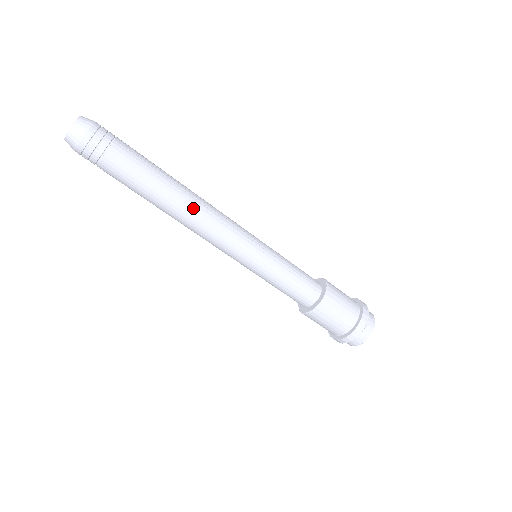
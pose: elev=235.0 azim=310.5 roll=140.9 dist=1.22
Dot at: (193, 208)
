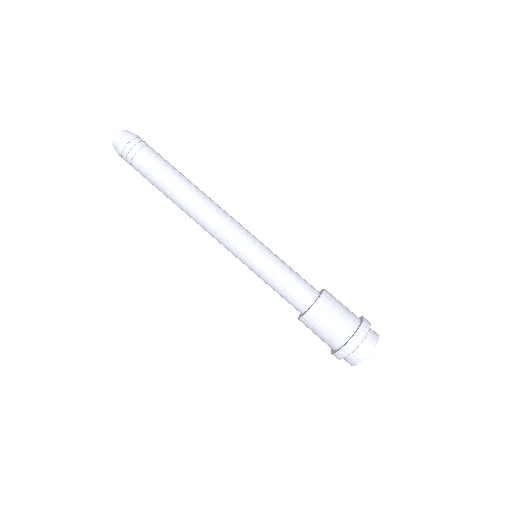
Dot at: (200, 202)
